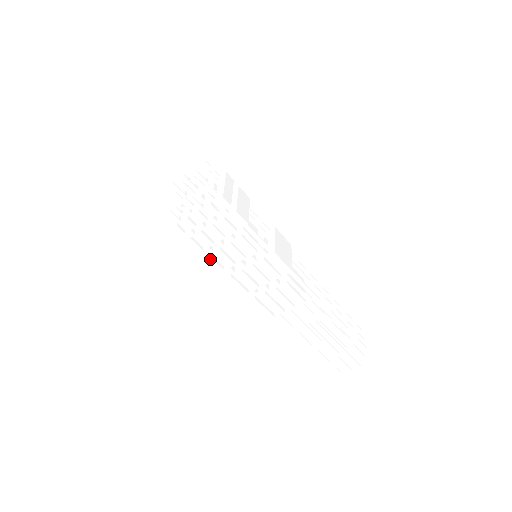
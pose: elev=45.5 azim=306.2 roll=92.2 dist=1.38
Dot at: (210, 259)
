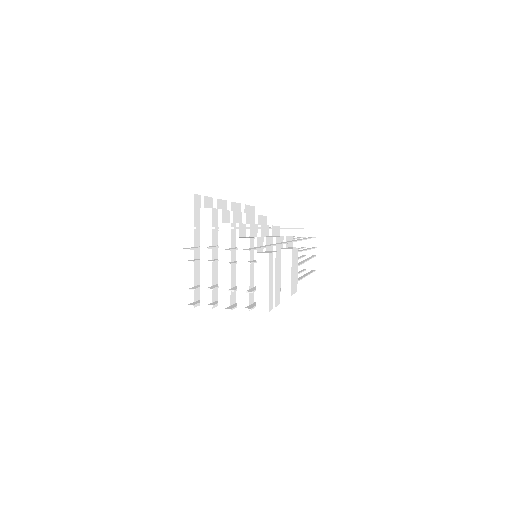
Dot at: occluded
